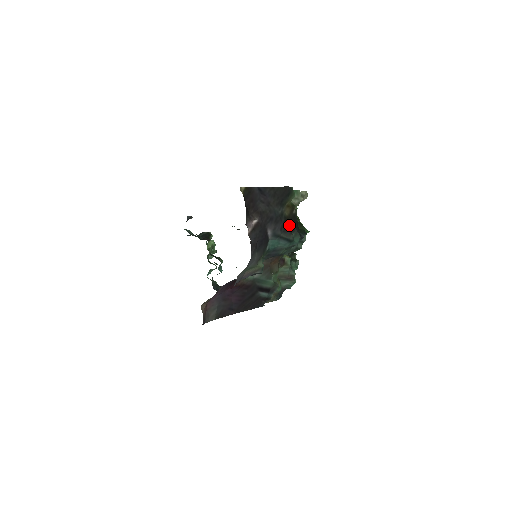
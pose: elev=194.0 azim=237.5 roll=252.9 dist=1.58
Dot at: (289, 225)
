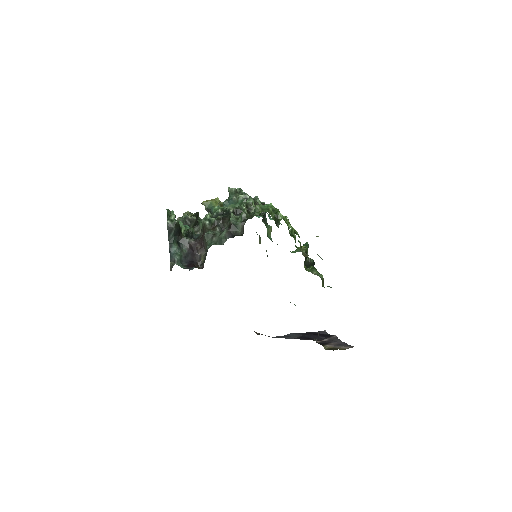
Dot at: occluded
